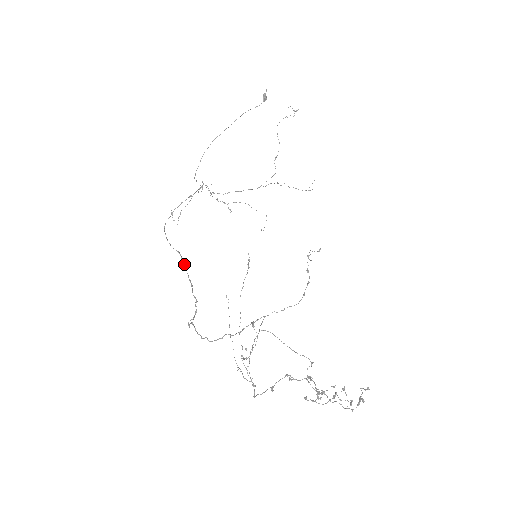
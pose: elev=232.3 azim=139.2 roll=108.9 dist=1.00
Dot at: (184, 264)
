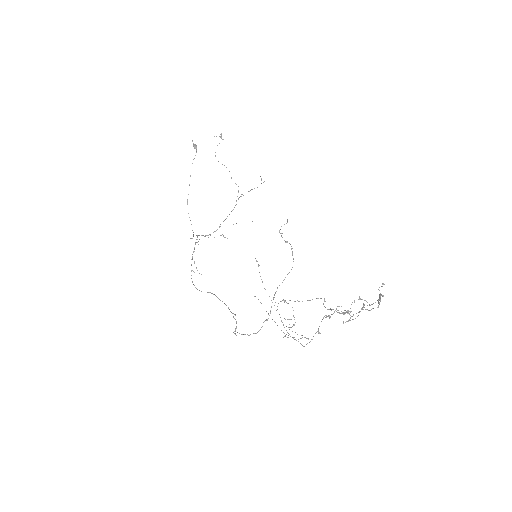
Dot at: occluded
